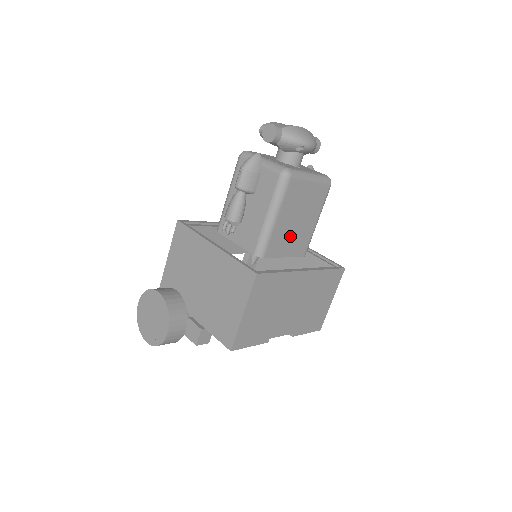
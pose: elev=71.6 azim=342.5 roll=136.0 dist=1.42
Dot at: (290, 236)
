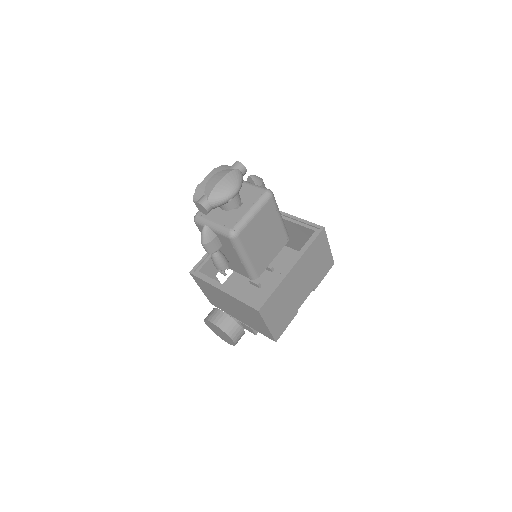
Dot at: (267, 249)
